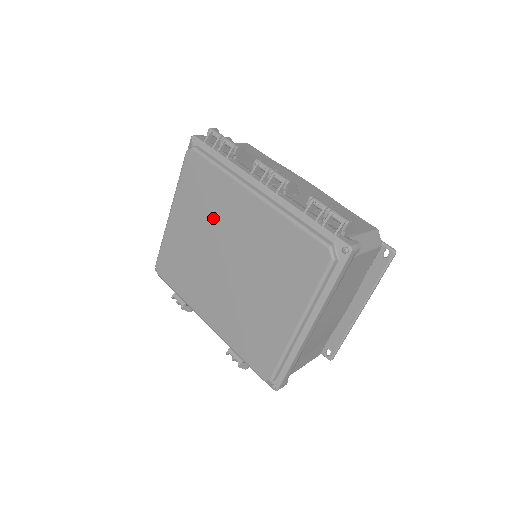
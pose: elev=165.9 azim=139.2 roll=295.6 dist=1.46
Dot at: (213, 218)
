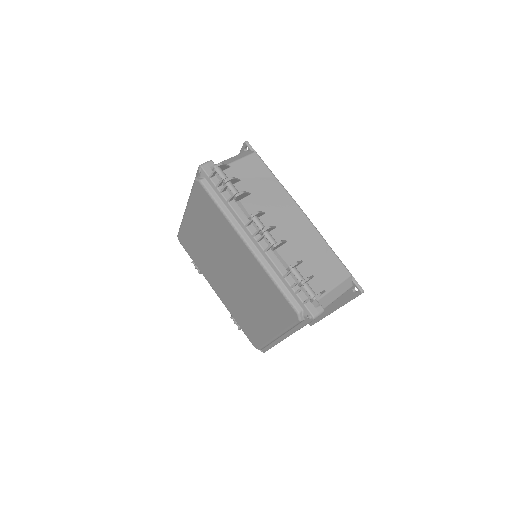
Dot at: (218, 239)
